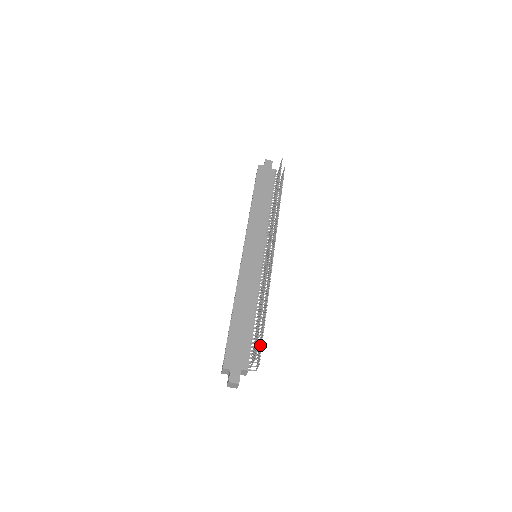
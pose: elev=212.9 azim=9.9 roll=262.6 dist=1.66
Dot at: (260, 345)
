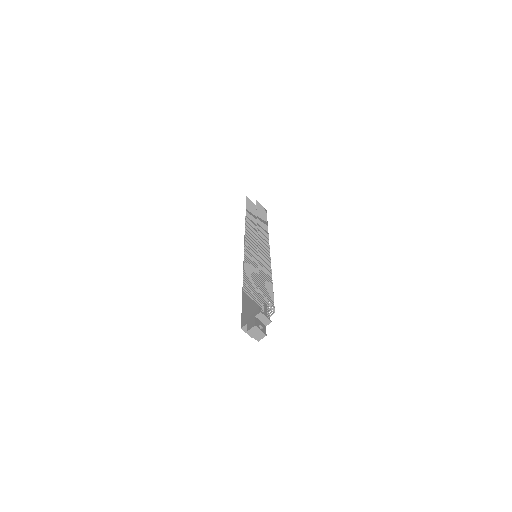
Dot at: (262, 289)
